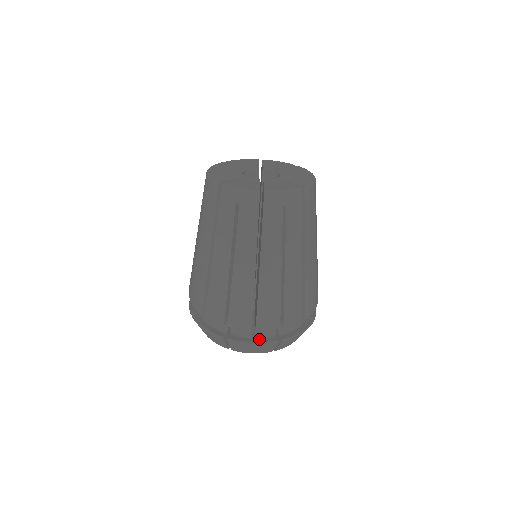
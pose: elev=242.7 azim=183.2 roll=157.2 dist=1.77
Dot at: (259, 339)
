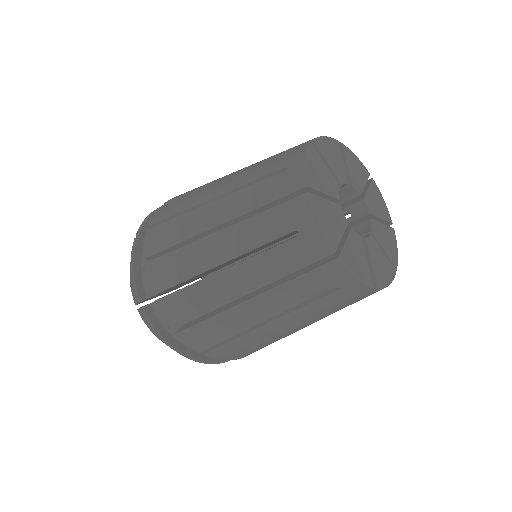
Dot at: occluded
